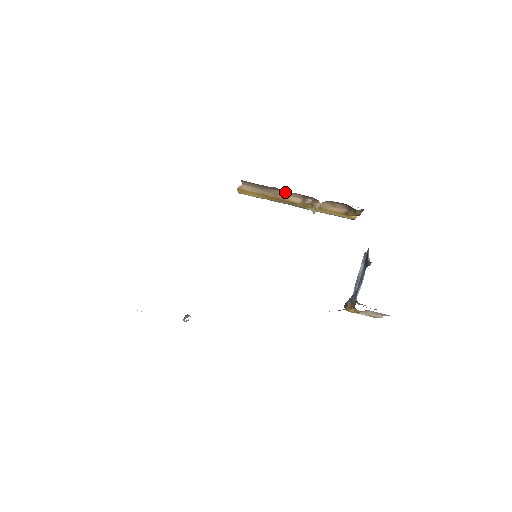
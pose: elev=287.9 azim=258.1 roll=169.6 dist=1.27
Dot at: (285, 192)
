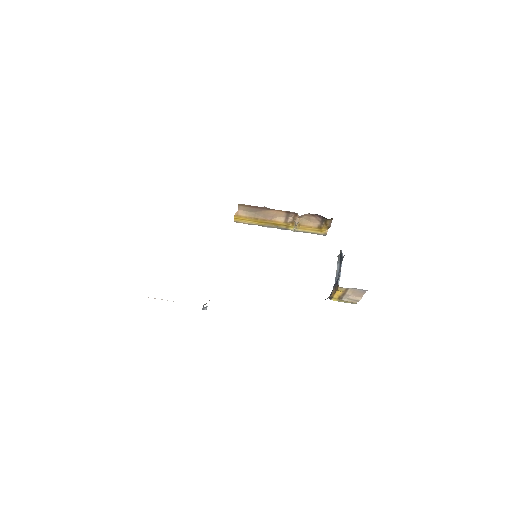
Dot at: (272, 211)
